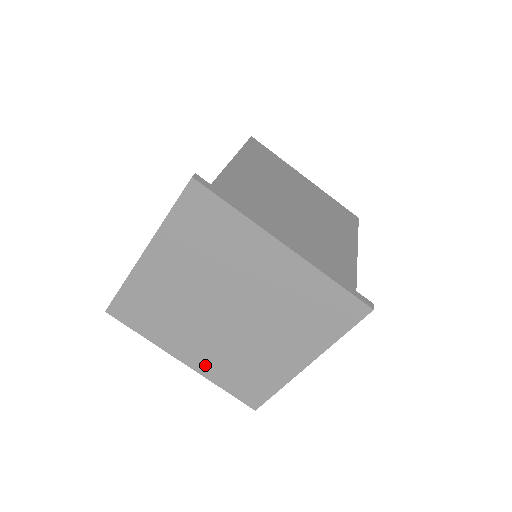
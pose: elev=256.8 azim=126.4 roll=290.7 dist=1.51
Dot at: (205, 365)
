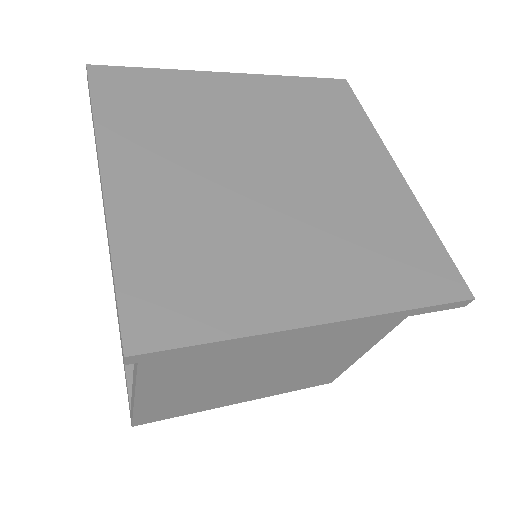
Dot at: (138, 209)
